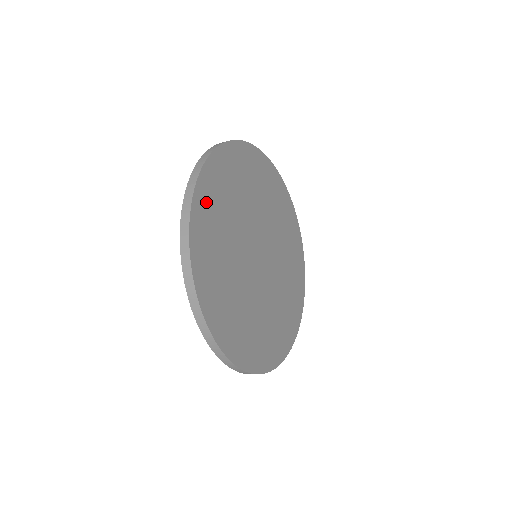
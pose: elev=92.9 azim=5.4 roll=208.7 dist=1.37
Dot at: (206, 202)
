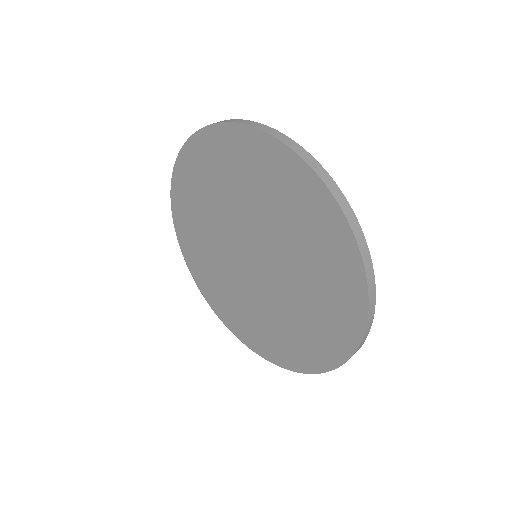
Dot at: occluded
